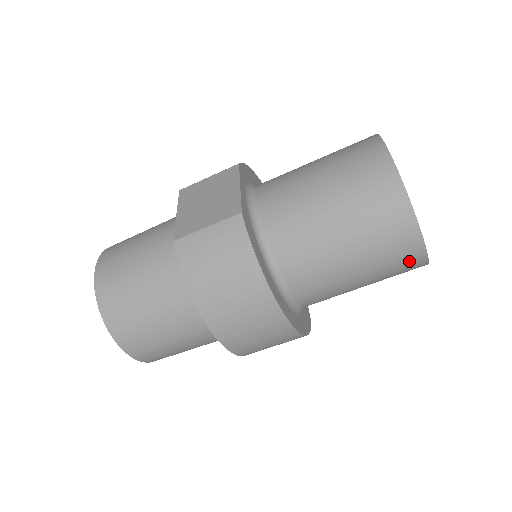
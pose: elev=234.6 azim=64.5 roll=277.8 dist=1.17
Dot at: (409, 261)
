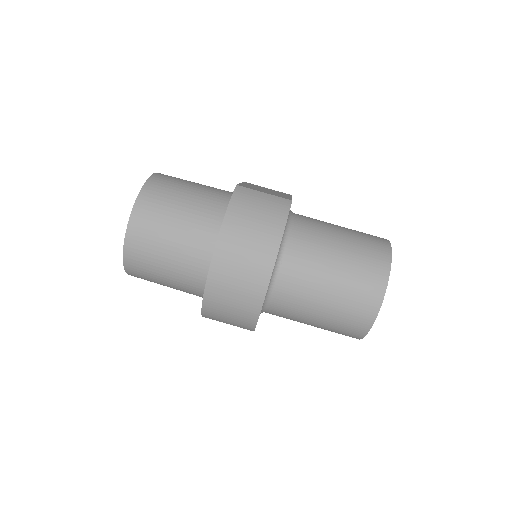
Dot at: (363, 313)
